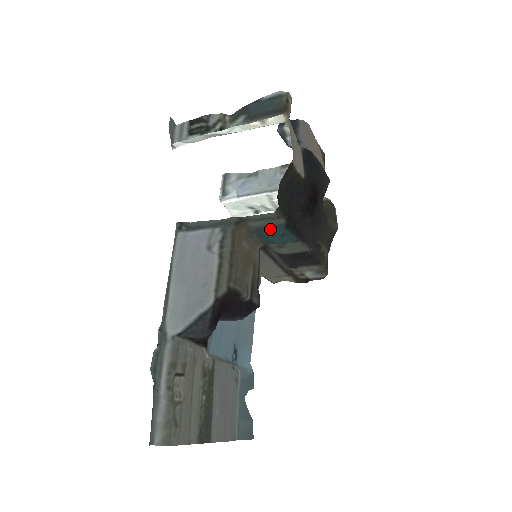
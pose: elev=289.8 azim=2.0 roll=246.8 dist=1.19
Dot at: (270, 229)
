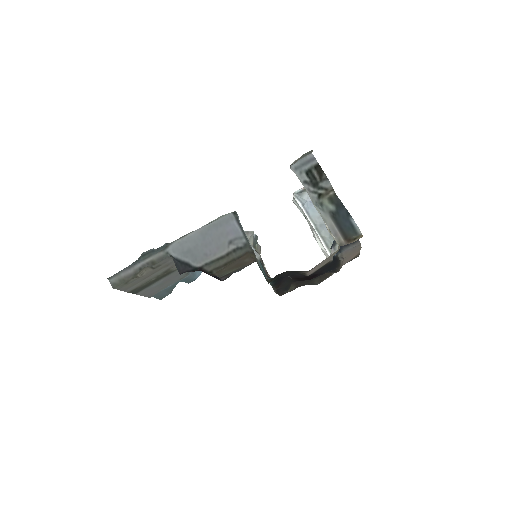
Dot at: occluded
